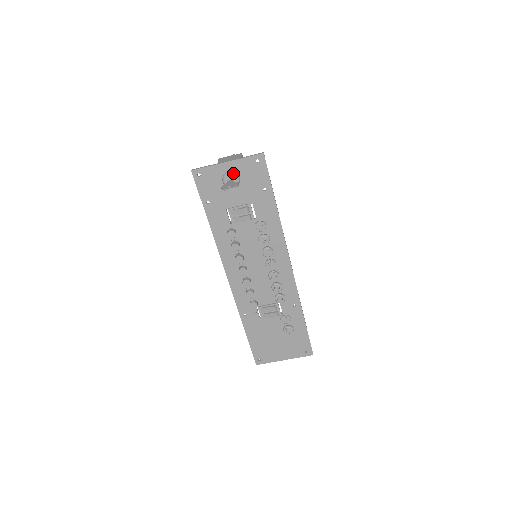
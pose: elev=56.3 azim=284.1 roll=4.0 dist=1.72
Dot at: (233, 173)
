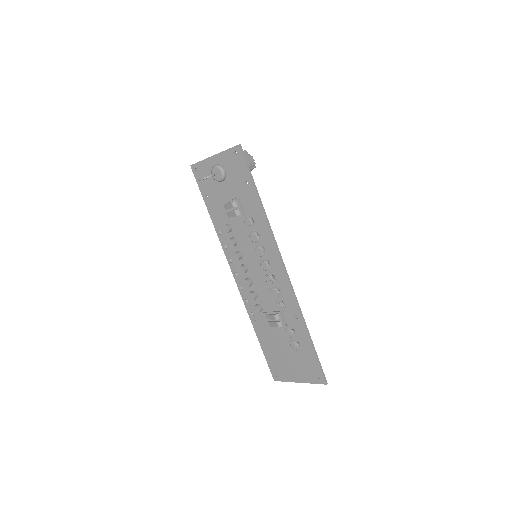
Dot at: (217, 166)
